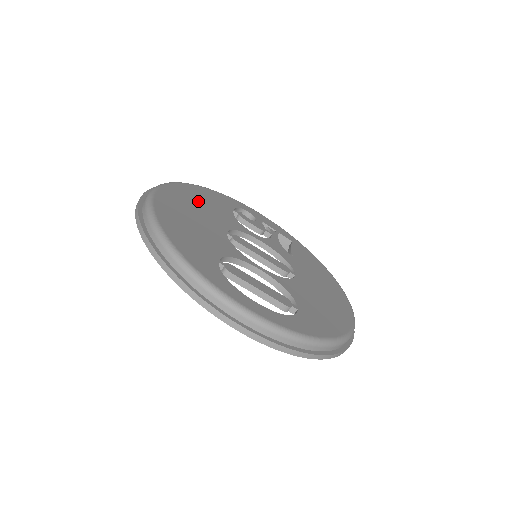
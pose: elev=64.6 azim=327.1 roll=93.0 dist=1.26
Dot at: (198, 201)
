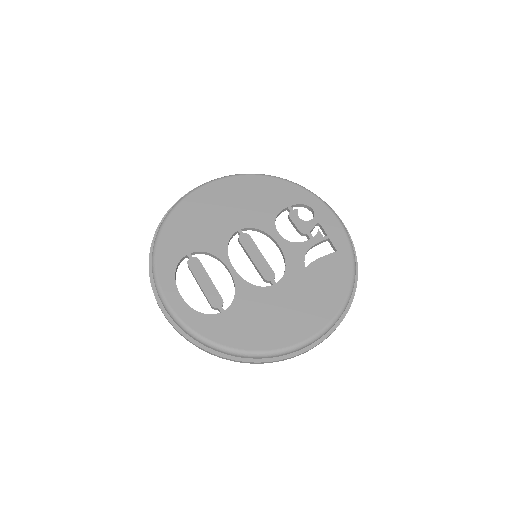
Dot at: (247, 195)
